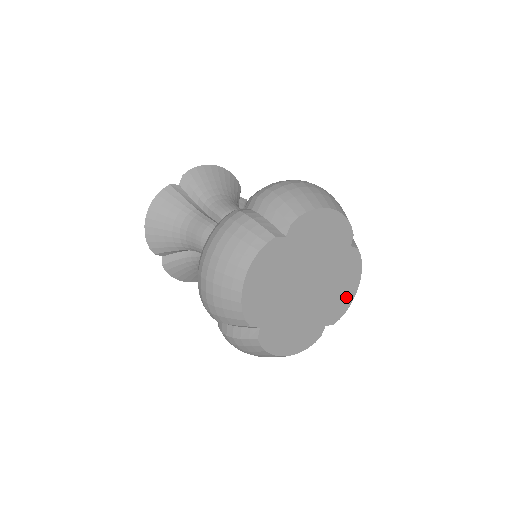
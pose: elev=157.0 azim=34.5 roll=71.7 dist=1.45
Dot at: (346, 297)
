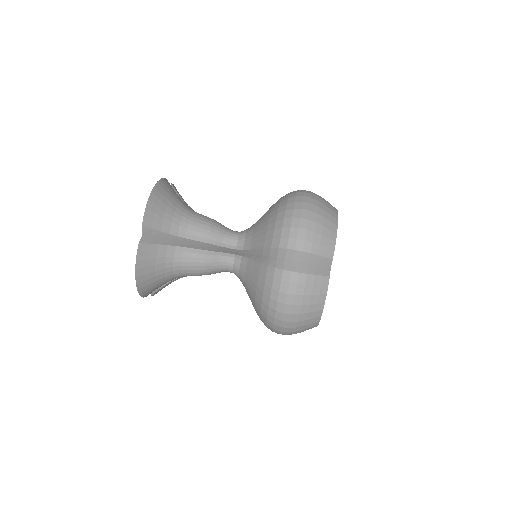
Dot at: occluded
